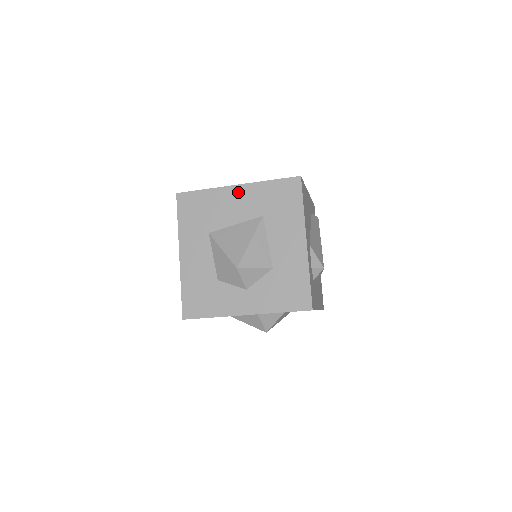
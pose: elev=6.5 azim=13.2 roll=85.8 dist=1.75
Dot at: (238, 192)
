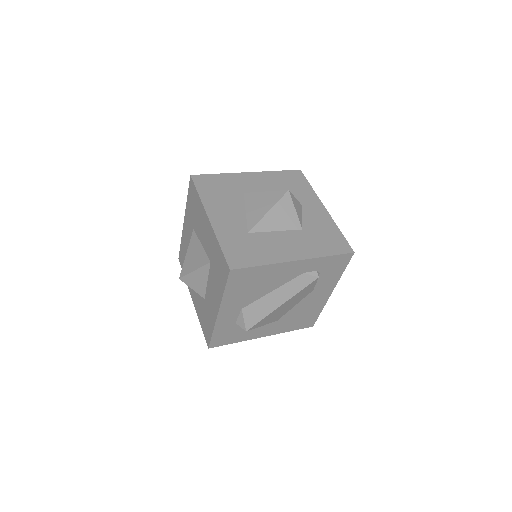
Dot at: (207, 225)
